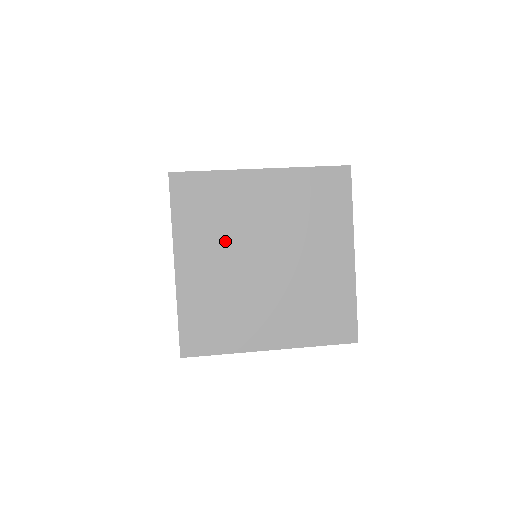
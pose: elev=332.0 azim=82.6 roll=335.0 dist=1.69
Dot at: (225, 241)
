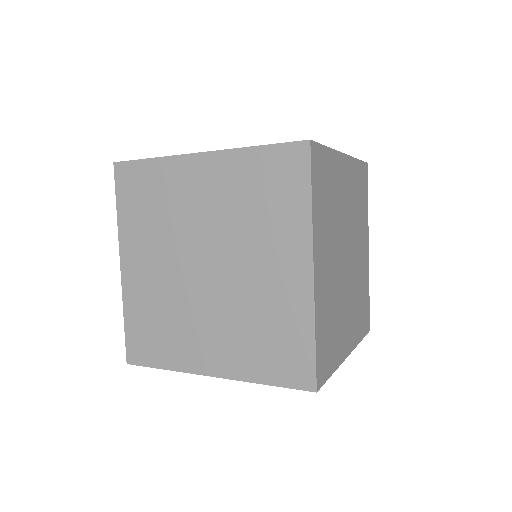
Dot at: (333, 235)
